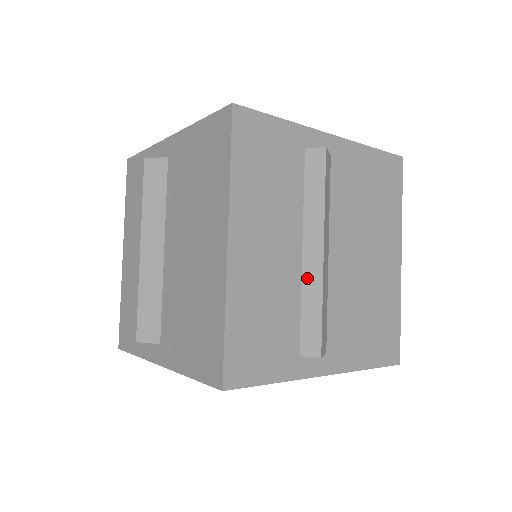
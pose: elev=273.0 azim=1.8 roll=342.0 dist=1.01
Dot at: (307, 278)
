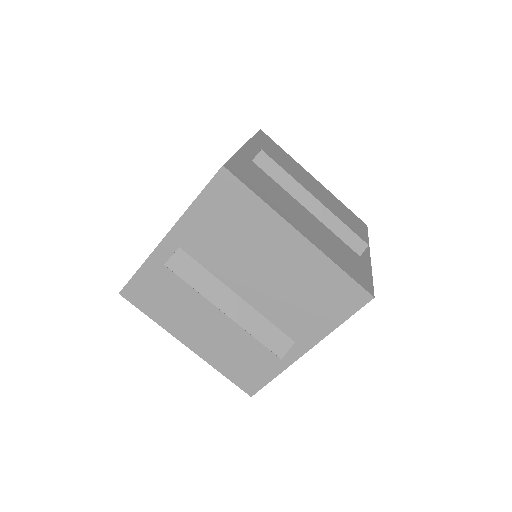
Dot at: (237, 324)
